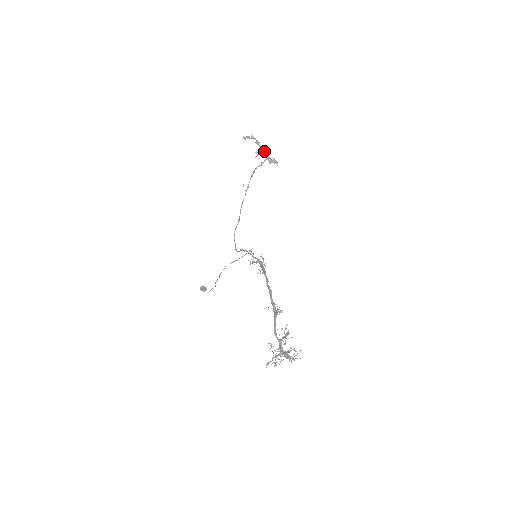
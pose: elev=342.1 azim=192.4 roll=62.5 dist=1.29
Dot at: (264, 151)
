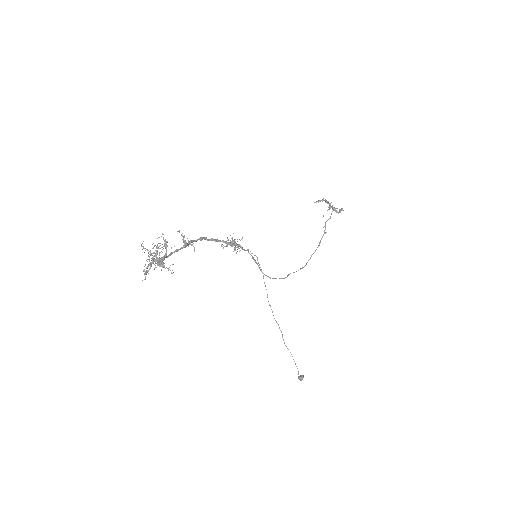
Dot at: (332, 205)
